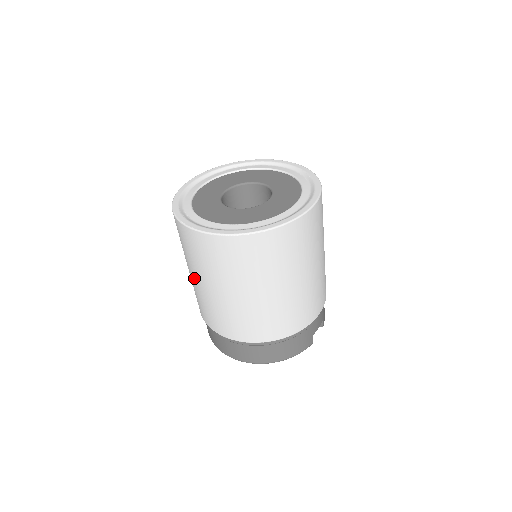
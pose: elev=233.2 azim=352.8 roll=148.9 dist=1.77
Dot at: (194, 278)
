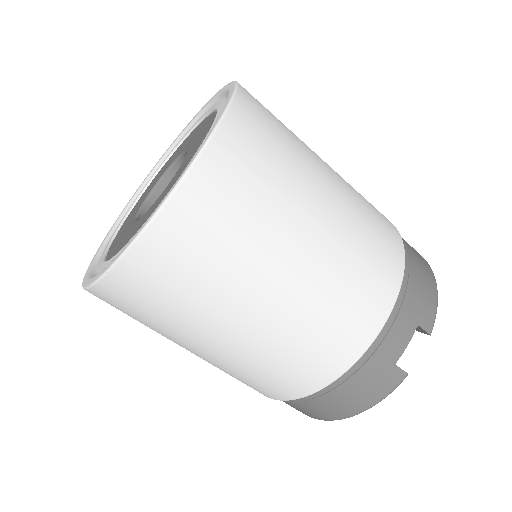
Dot at: occluded
